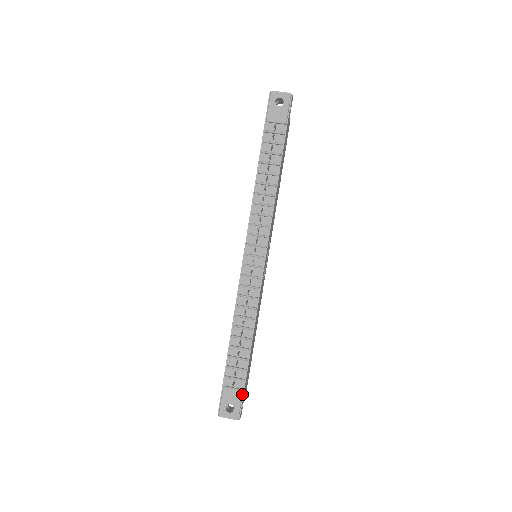
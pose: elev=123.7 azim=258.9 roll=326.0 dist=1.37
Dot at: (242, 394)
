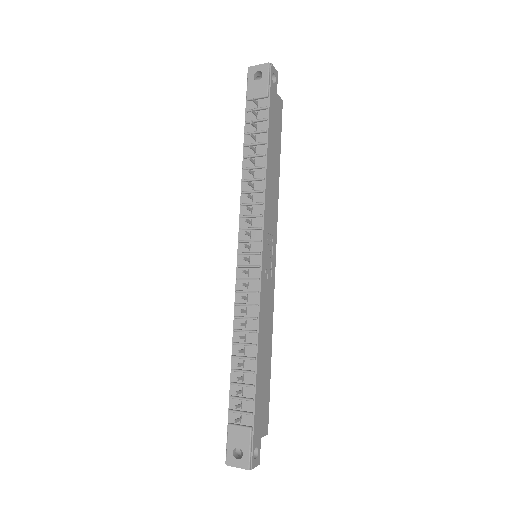
Dot at: (251, 433)
